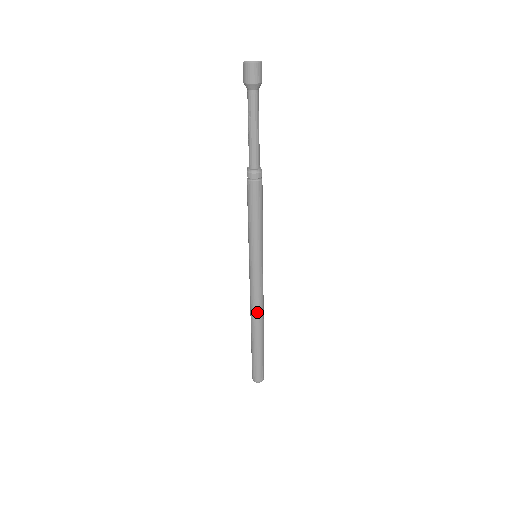
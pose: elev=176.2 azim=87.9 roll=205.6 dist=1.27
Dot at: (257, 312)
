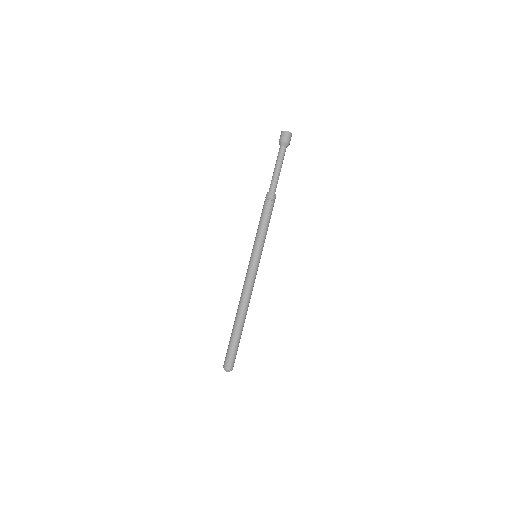
Dot at: (247, 301)
